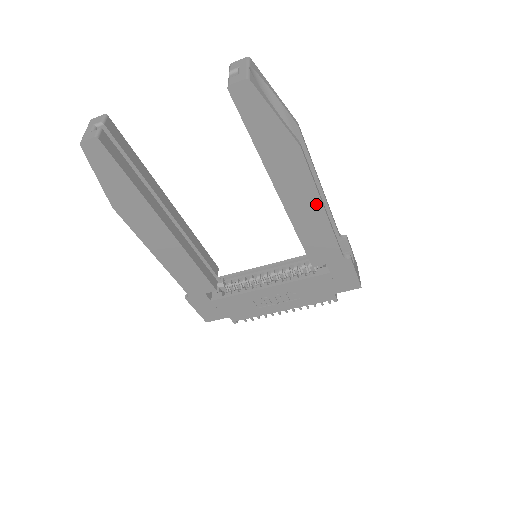
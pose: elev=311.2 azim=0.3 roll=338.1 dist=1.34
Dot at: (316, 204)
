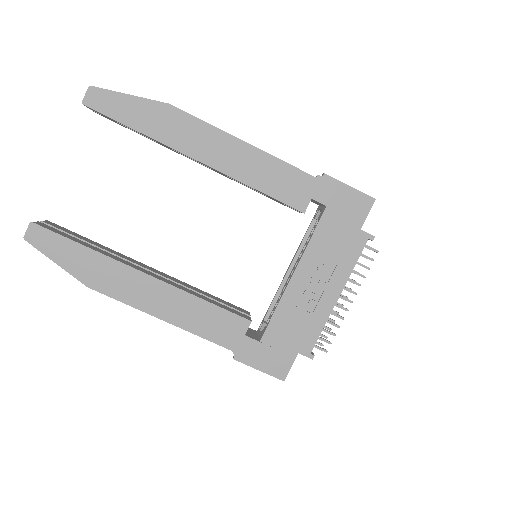
Dot at: (234, 143)
